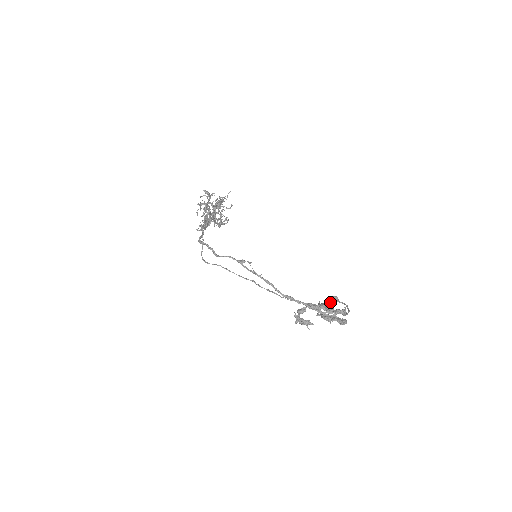
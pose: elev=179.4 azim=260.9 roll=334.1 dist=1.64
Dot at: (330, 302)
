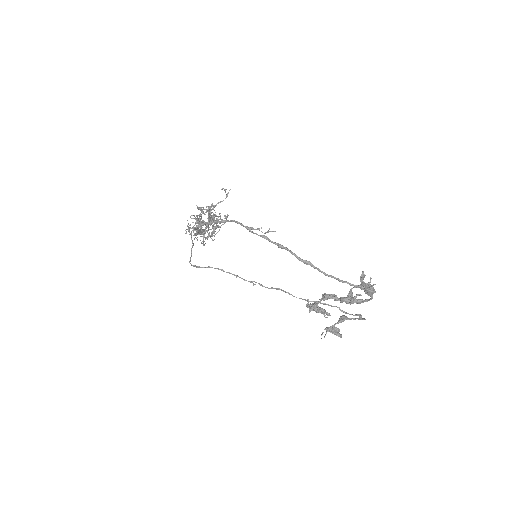
Dot at: (338, 322)
